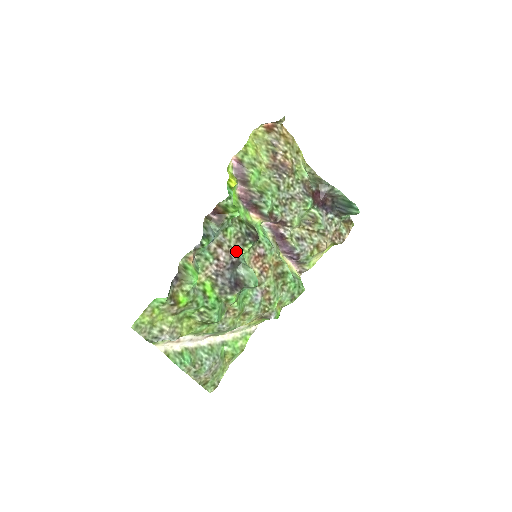
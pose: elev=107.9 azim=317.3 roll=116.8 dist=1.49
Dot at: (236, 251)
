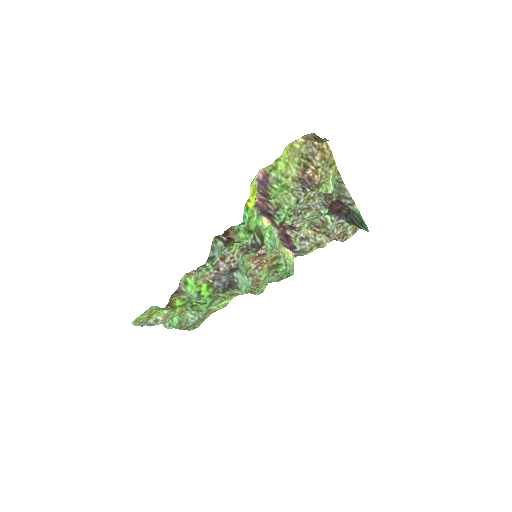
Dot at: (237, 260)
